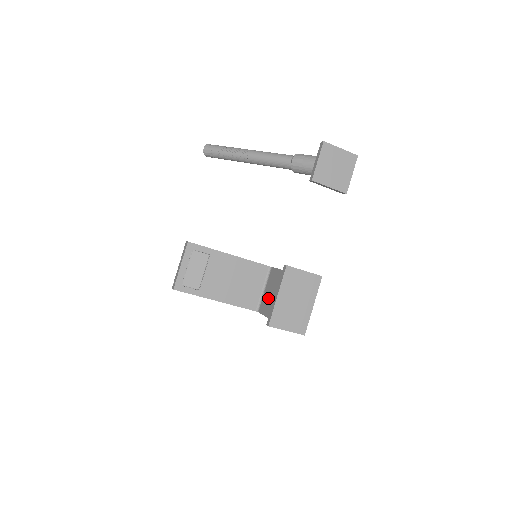
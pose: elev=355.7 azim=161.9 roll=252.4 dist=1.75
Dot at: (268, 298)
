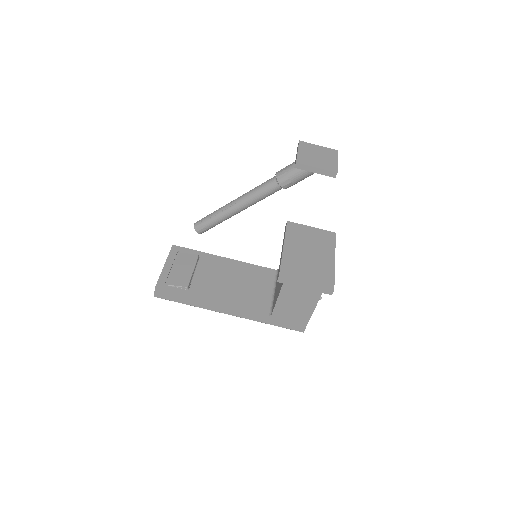
Dot at: (278, 284)
